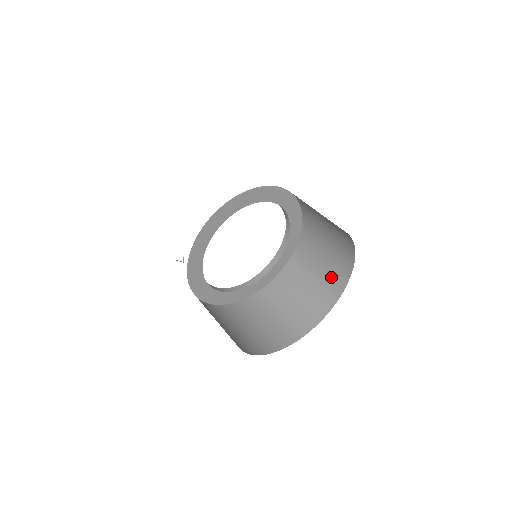
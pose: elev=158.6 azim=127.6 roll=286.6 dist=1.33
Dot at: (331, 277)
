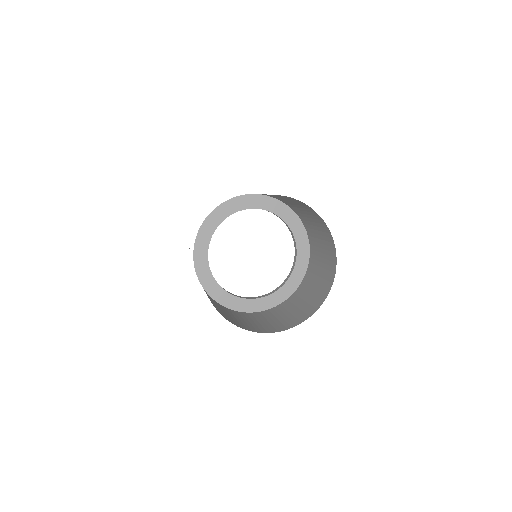
Dot at: (324, 281)
